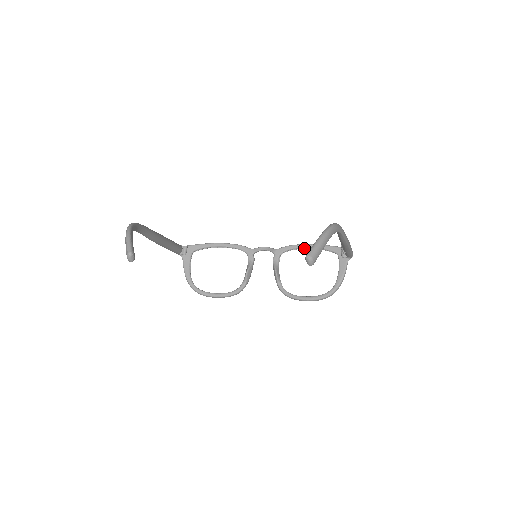
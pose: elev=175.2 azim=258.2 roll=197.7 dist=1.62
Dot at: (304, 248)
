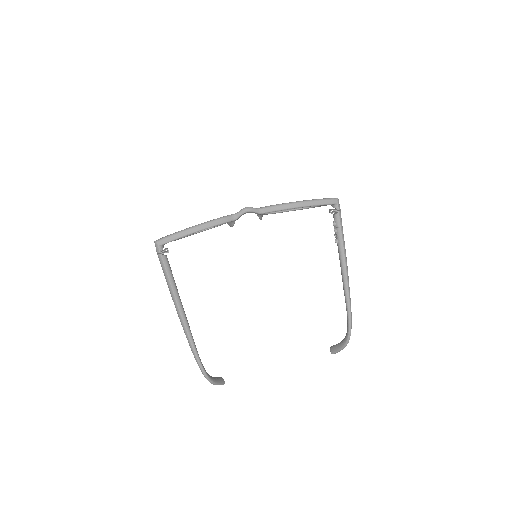
Dot at: (291, 205)
